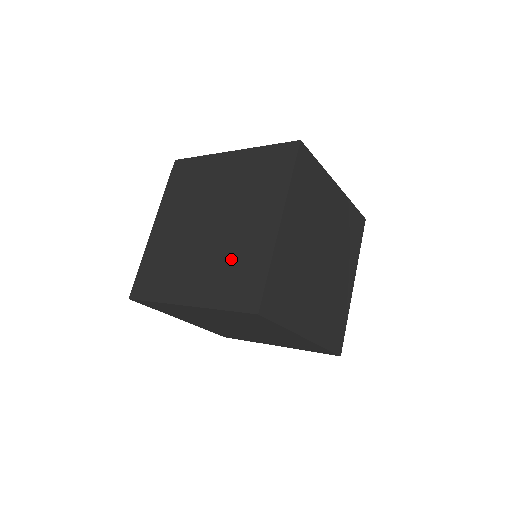
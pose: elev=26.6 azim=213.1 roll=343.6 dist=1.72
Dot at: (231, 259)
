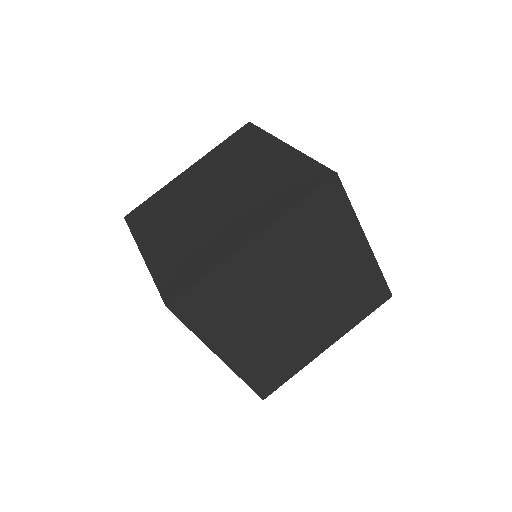
Dot at: (282, 349)
